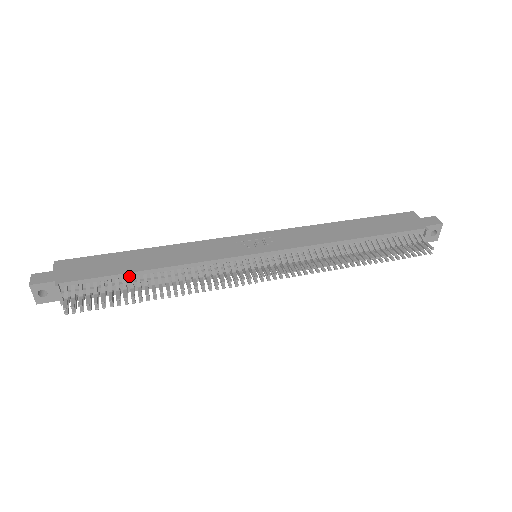
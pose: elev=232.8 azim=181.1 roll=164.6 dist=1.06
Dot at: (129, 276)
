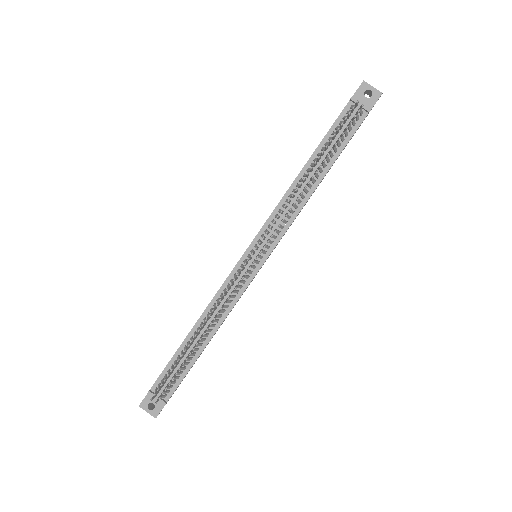
Dot at: (183, 347)
